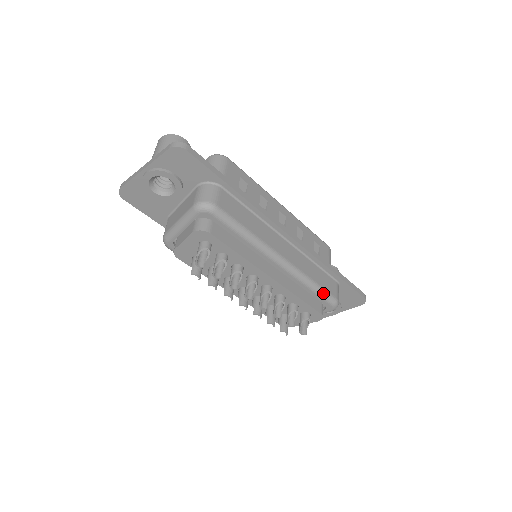
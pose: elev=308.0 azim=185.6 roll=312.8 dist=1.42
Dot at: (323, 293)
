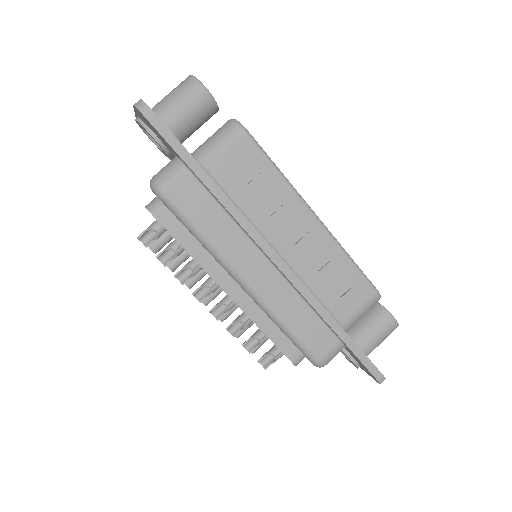
Dot at: (298, 344)
